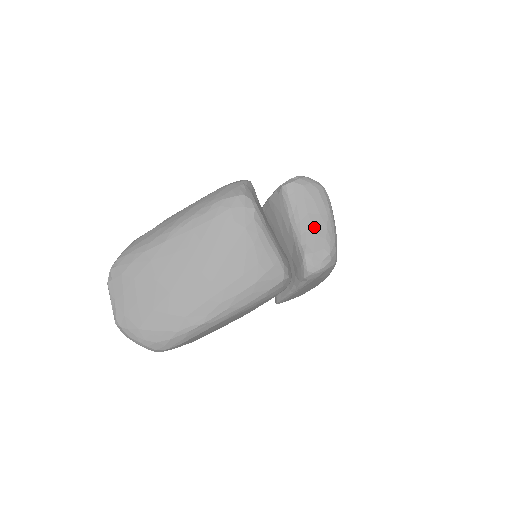
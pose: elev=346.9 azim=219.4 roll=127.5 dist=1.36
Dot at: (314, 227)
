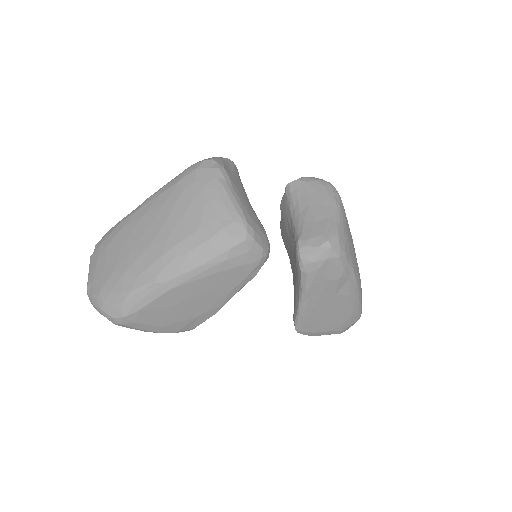
Dot at: (314, 217)
